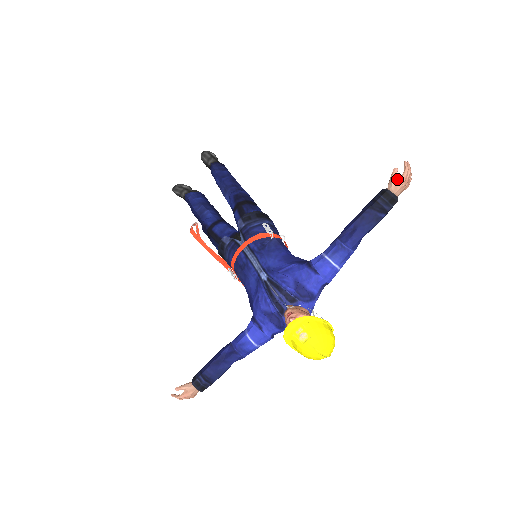
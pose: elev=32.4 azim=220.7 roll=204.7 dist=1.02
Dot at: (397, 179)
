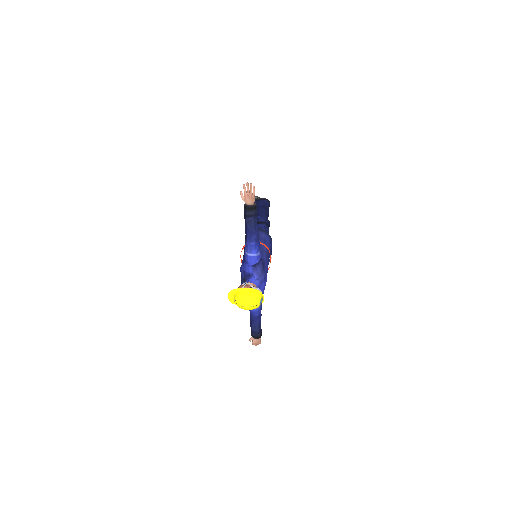
Dot at: (244, 196)
